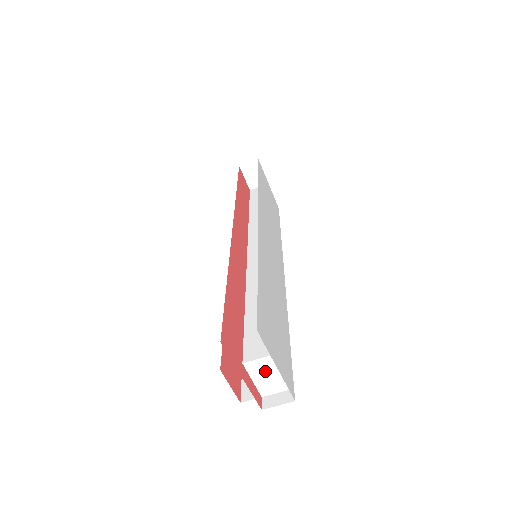
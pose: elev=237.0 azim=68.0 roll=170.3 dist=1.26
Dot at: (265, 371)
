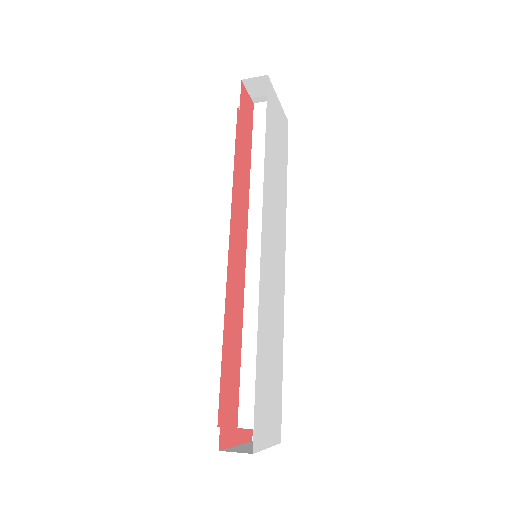
Dot at: occluded
